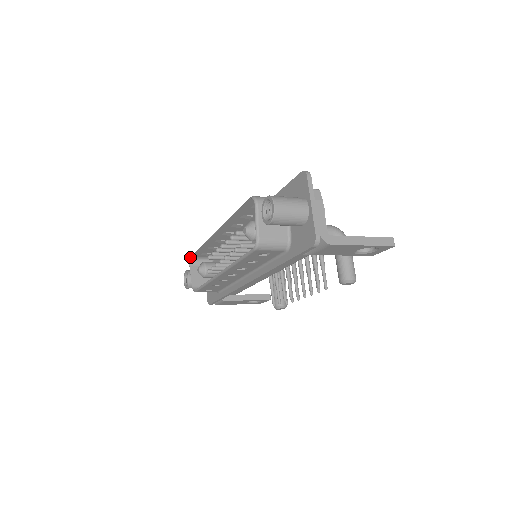
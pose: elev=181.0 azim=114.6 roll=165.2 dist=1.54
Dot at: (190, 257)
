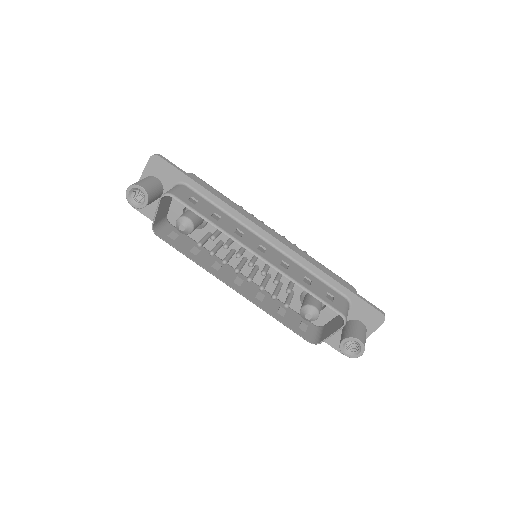
Dot at: (171, 196)
